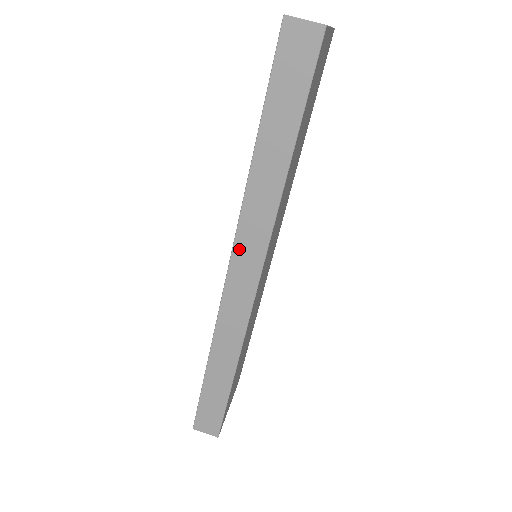
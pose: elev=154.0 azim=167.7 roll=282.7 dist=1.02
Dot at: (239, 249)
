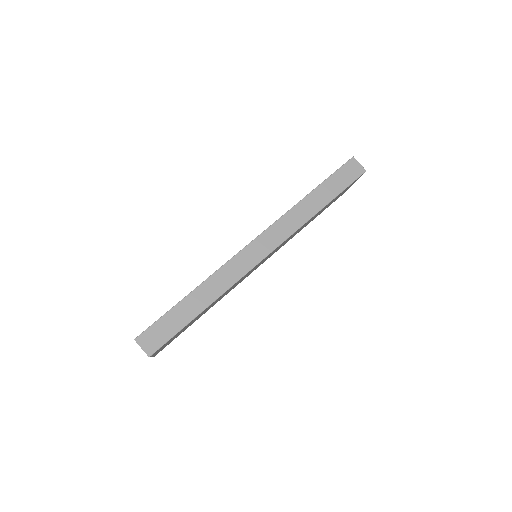
Dot at: (270, 231)
